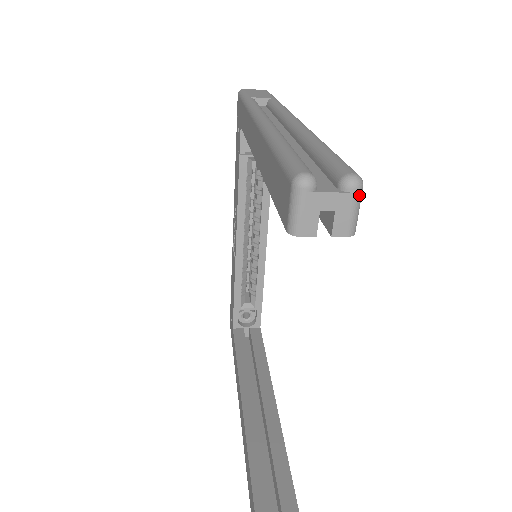
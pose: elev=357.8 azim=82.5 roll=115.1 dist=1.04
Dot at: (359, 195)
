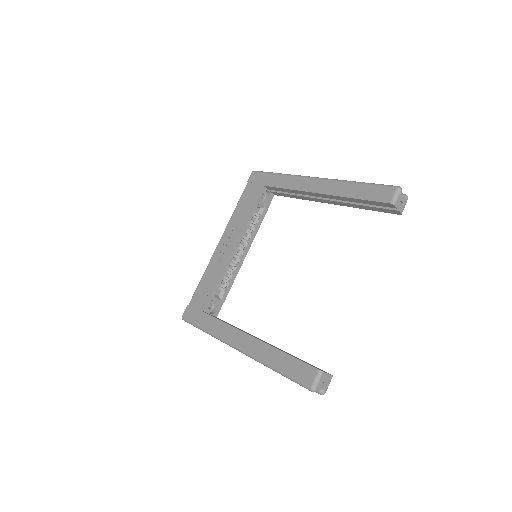
Dot at: occluded
